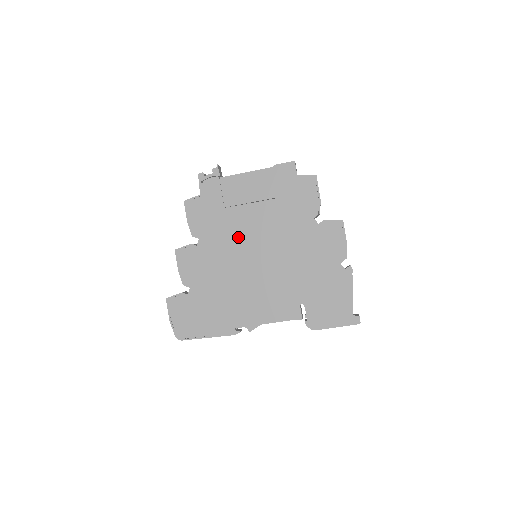
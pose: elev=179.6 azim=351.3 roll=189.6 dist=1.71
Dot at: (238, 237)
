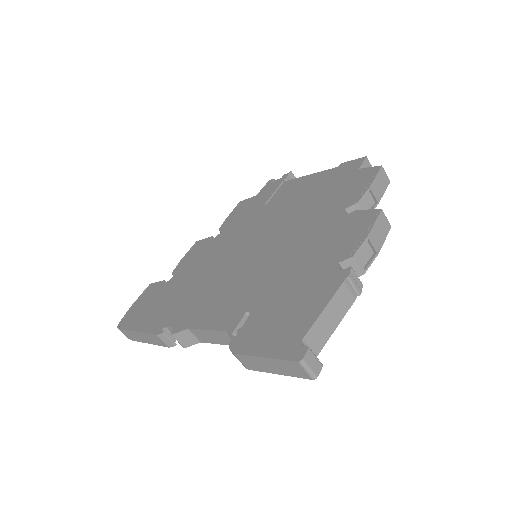
Dot at: (253, 230)
